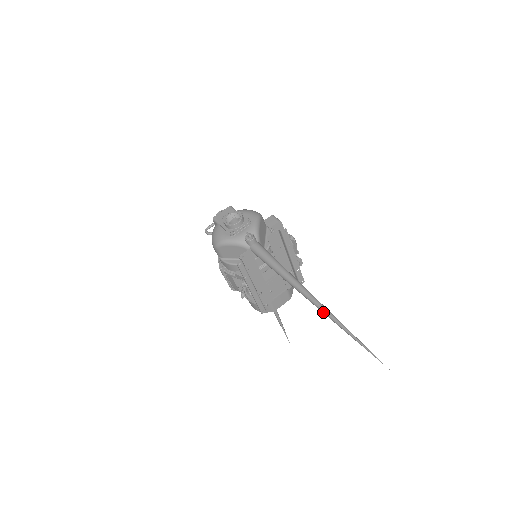
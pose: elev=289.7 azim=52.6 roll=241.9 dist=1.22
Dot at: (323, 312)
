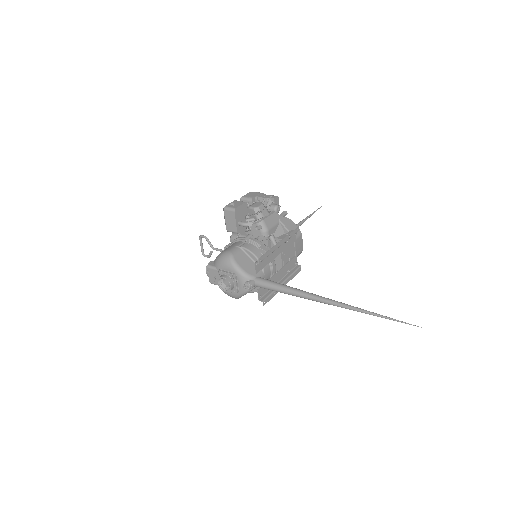
Dot at: occluded
